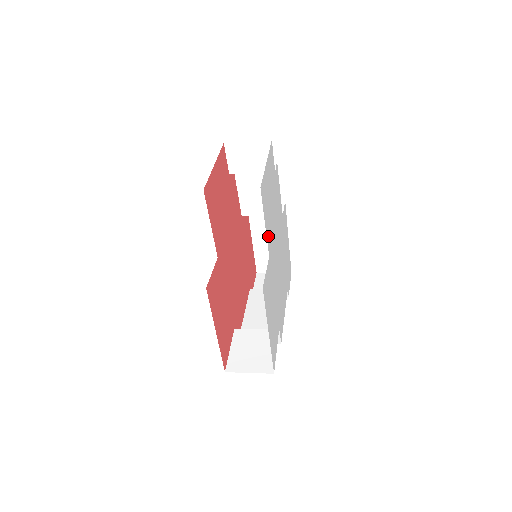
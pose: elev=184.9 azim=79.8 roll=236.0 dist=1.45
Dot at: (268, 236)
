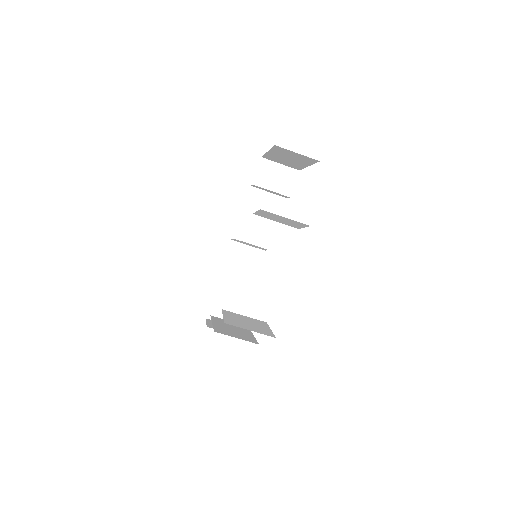
Dot at: occluded
